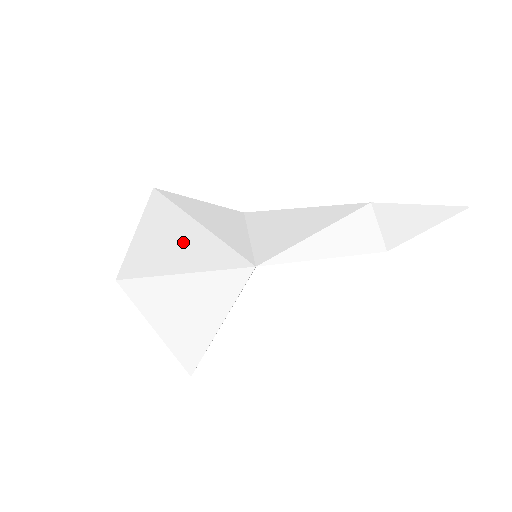
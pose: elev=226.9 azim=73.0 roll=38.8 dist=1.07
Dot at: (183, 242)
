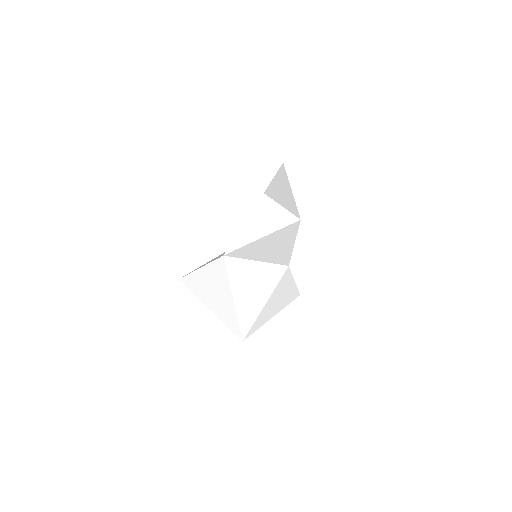
Dot at: occluded
